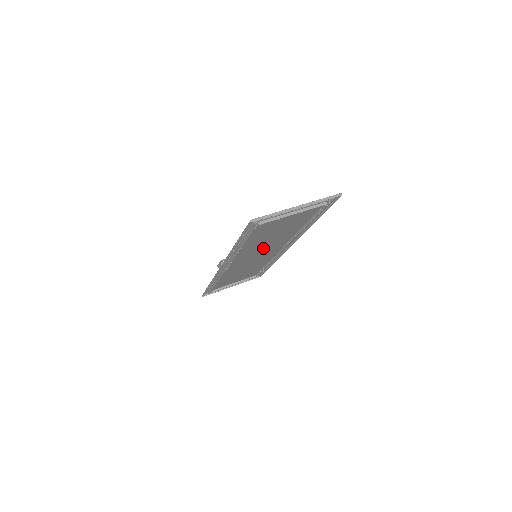
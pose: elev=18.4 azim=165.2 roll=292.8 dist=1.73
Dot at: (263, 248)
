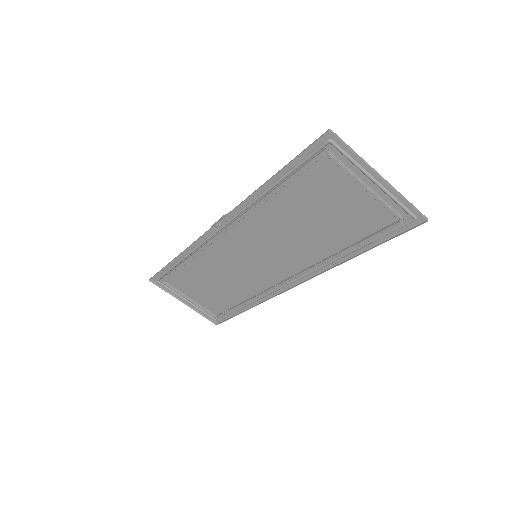
Dot at: (275, 246)
